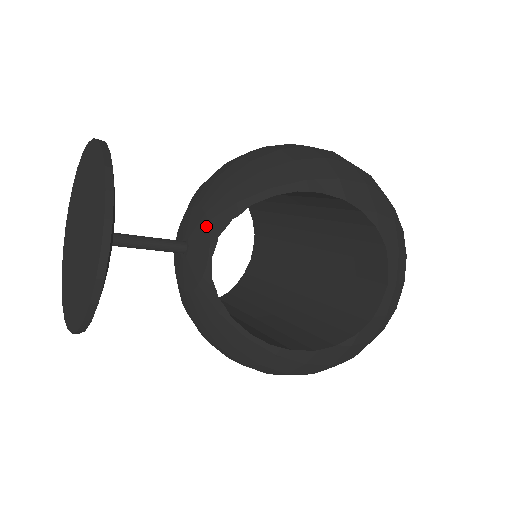
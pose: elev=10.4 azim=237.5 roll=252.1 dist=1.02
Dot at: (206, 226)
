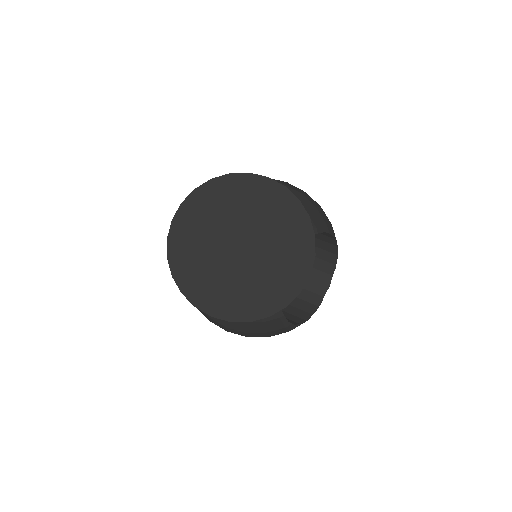
Dot at: occluded
